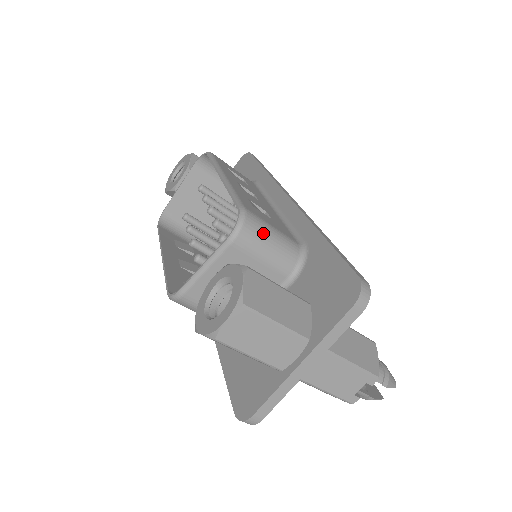
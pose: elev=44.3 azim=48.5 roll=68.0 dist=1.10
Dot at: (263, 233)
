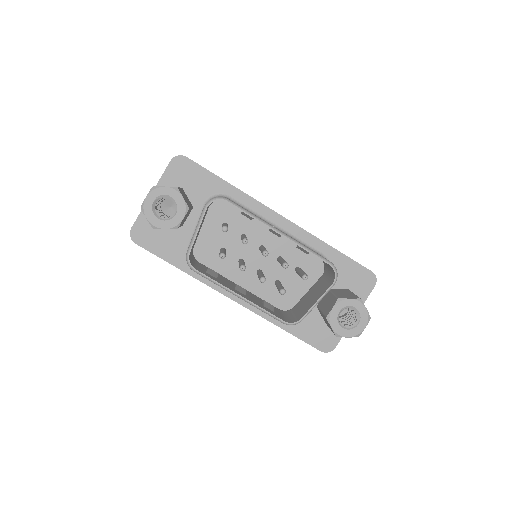
Dot at: occluded
